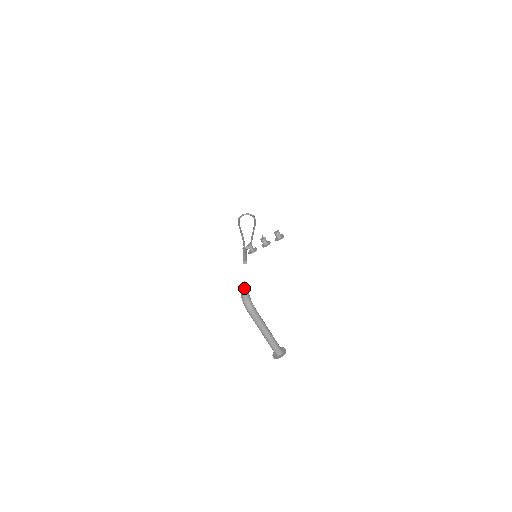
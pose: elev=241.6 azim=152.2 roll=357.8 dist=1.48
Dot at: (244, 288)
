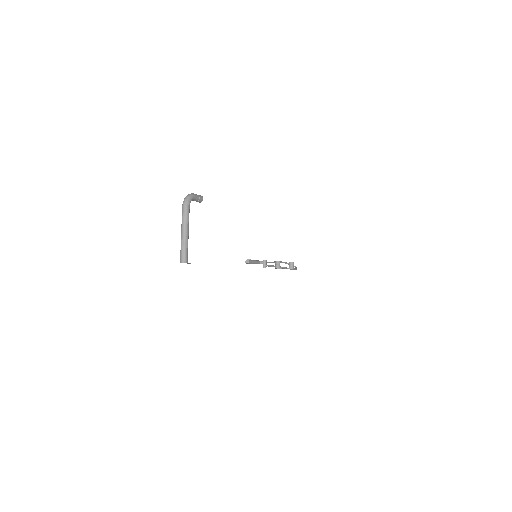
Dot at: occluded
